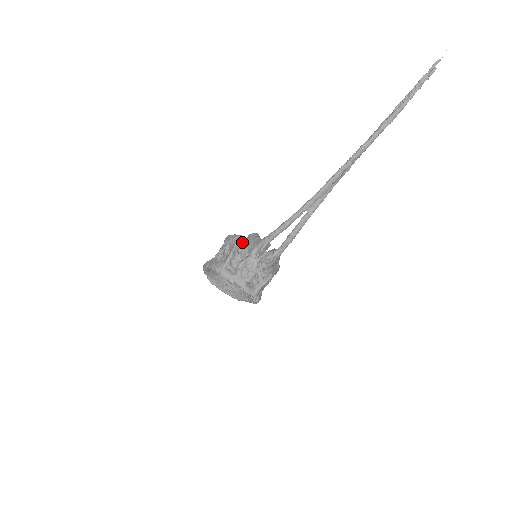
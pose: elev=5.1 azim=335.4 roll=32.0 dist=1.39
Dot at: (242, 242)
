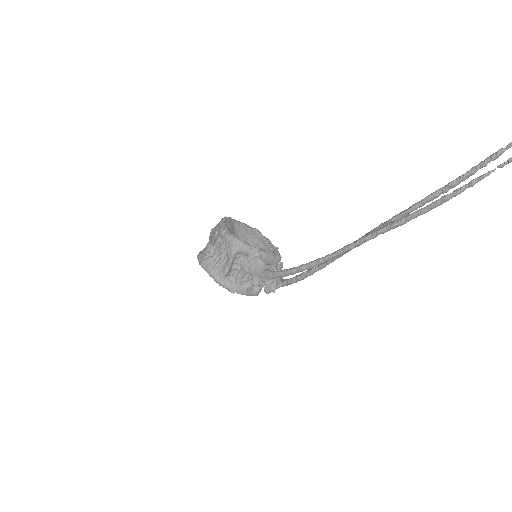
Dot at: (240, 249)
